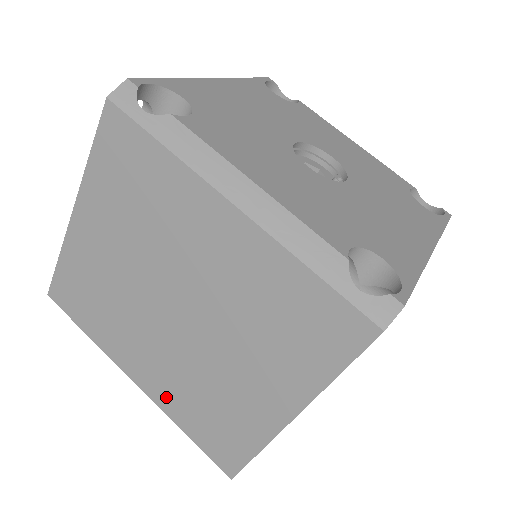
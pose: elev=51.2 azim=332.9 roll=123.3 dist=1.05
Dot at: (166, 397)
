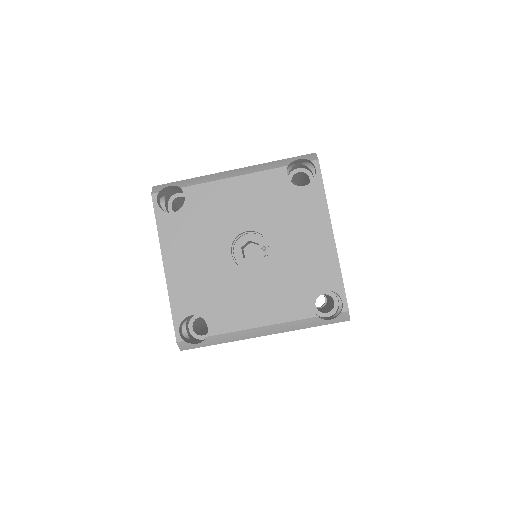
Dot at: occluded
